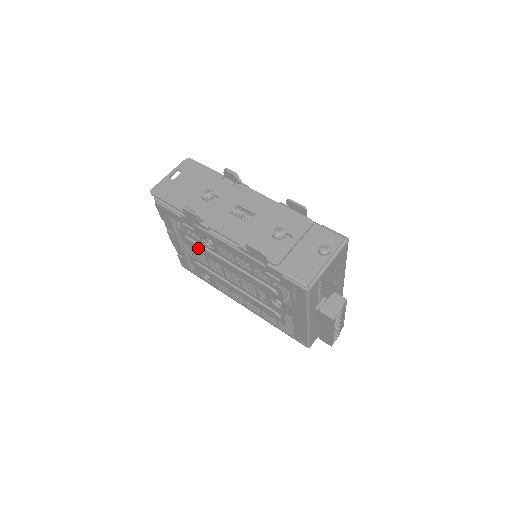
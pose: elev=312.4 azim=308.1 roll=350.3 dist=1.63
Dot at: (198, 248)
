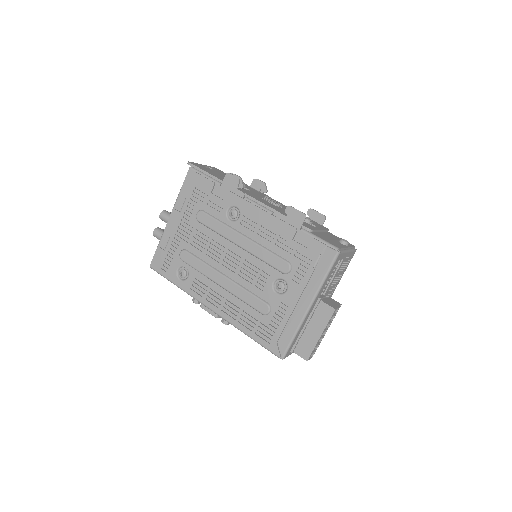
Dot at: (210, 223)
